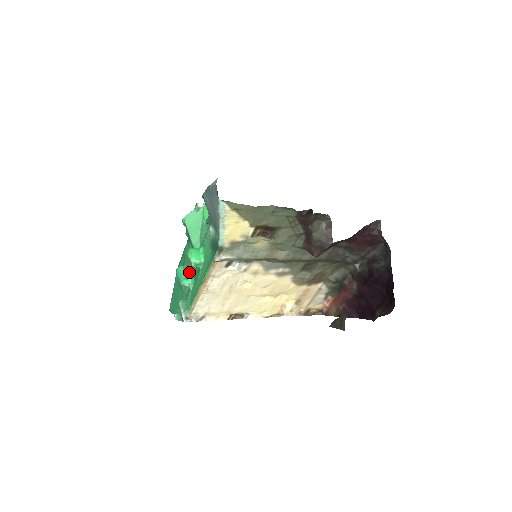
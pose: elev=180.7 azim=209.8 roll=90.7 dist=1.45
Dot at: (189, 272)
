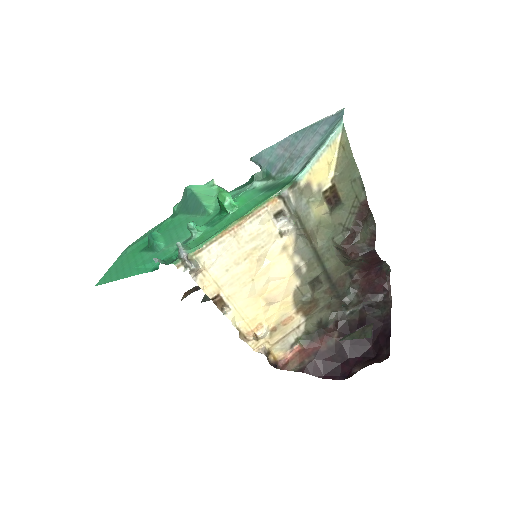
Dot at: (182, 231)
